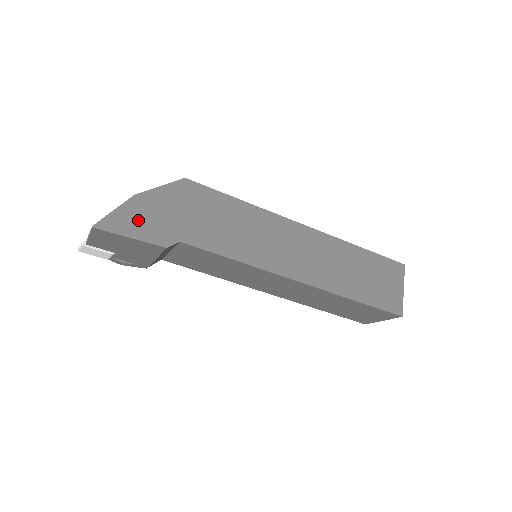
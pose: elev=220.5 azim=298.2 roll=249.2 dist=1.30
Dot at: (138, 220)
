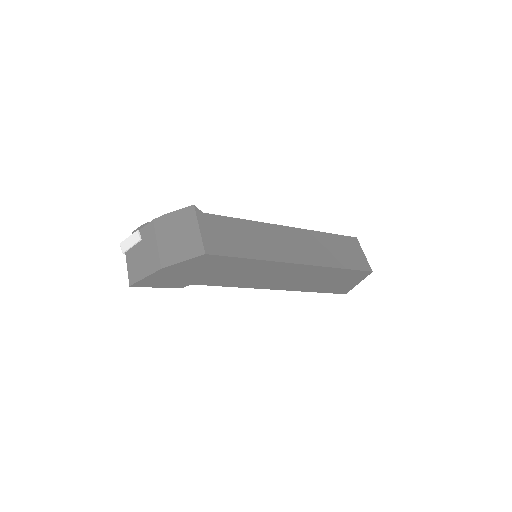
Dot at: (163, 279)
